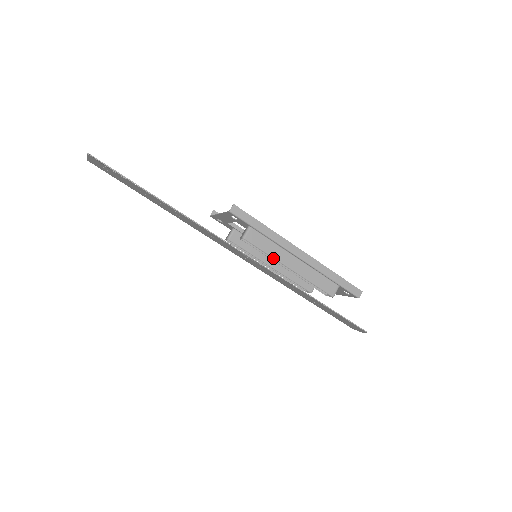
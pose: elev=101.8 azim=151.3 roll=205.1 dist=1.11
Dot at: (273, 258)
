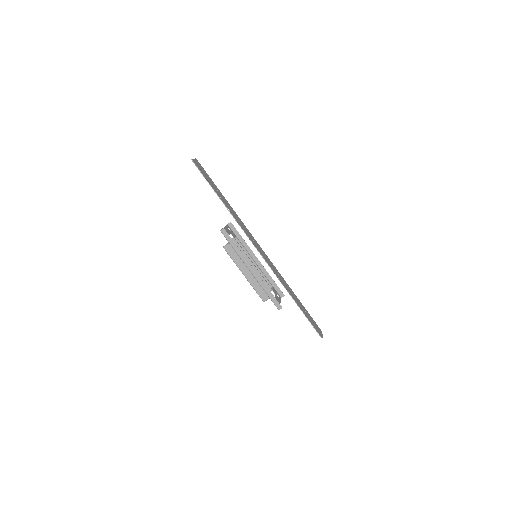
Dot at: (236, 265)
